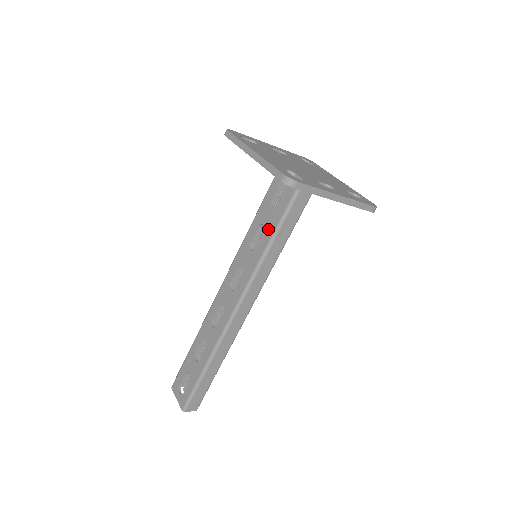
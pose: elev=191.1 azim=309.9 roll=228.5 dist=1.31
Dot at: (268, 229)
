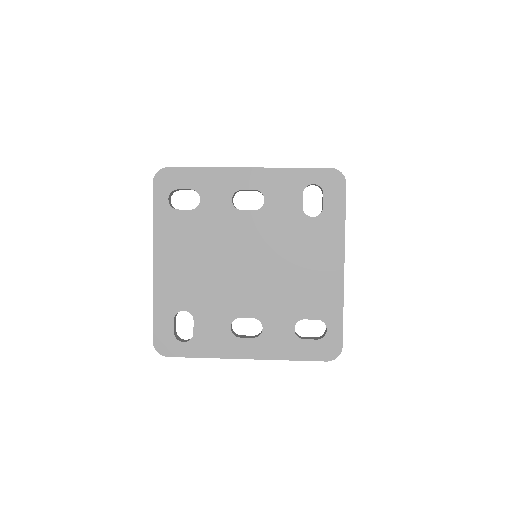
Dot at: occluded
